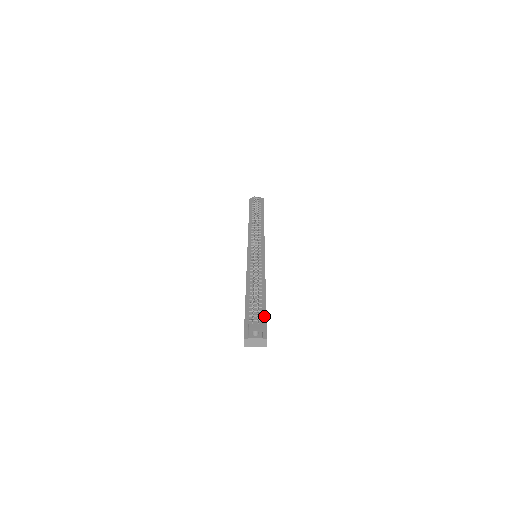
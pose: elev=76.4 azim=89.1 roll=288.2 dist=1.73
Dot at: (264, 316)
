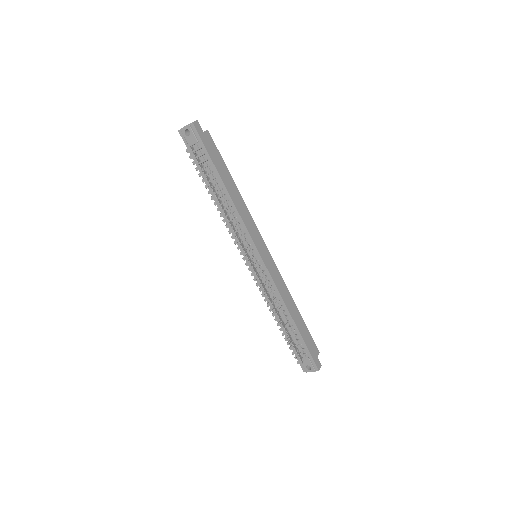
Dot at: (306, 349)
